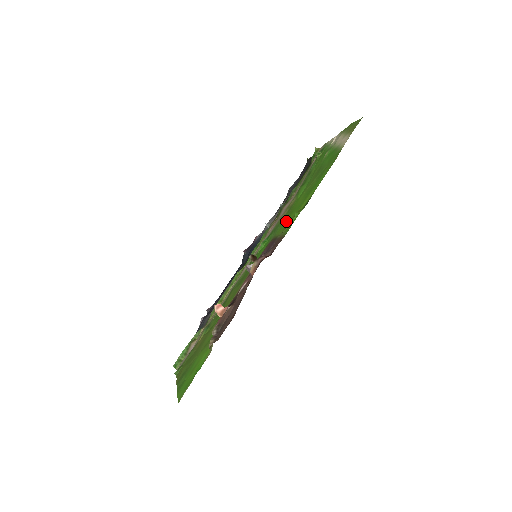
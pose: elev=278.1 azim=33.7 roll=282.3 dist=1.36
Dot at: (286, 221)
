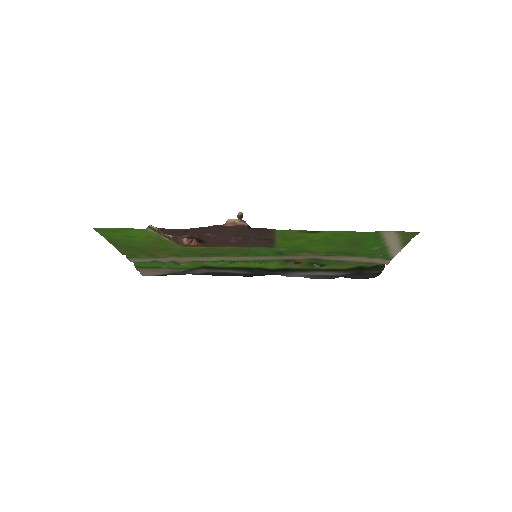
Dot at: (294, 244)
